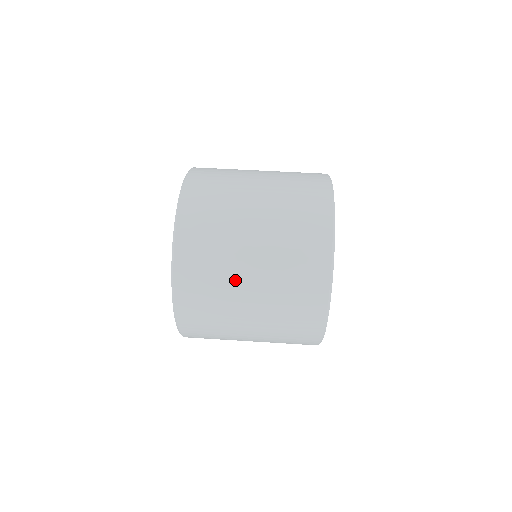
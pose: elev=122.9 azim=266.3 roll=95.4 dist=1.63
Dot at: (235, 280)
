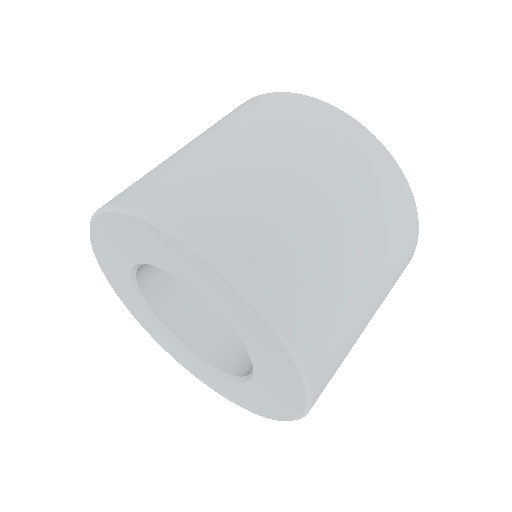
Dot at: (360, 328)
